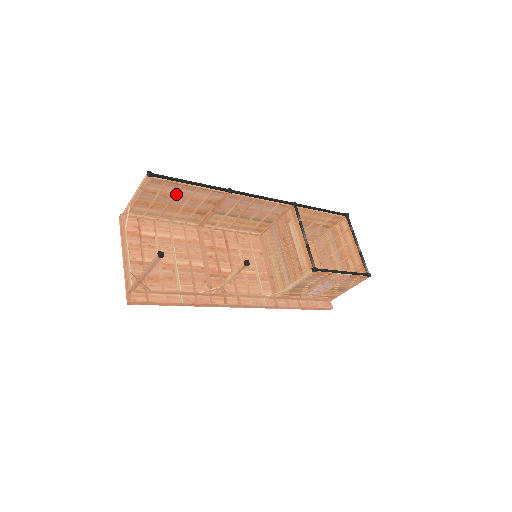
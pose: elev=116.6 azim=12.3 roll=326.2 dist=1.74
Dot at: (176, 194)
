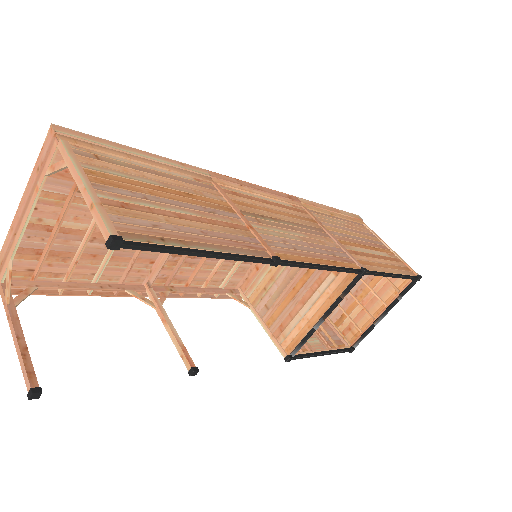
Dot at: (172, 224)
